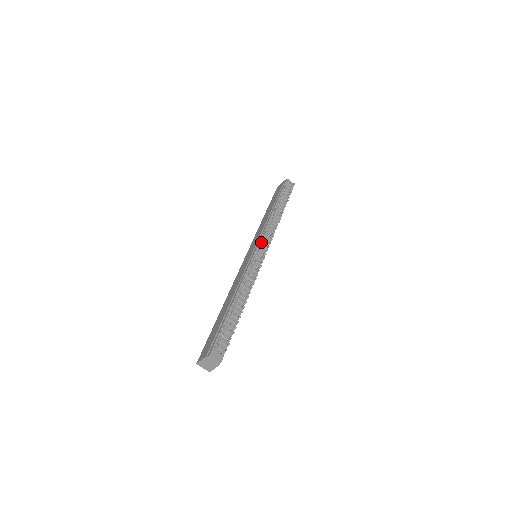
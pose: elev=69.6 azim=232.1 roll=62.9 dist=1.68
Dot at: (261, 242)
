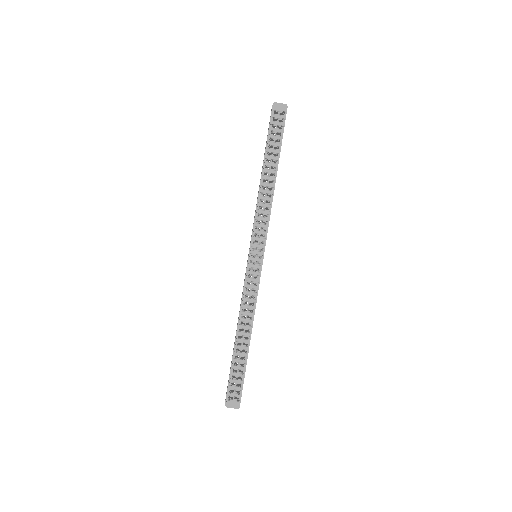
Dot at: occluded
